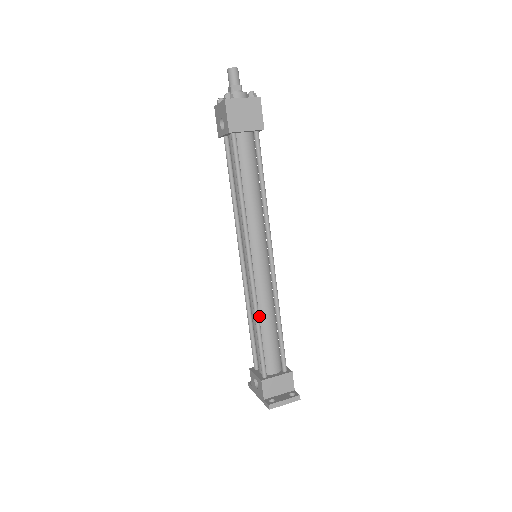
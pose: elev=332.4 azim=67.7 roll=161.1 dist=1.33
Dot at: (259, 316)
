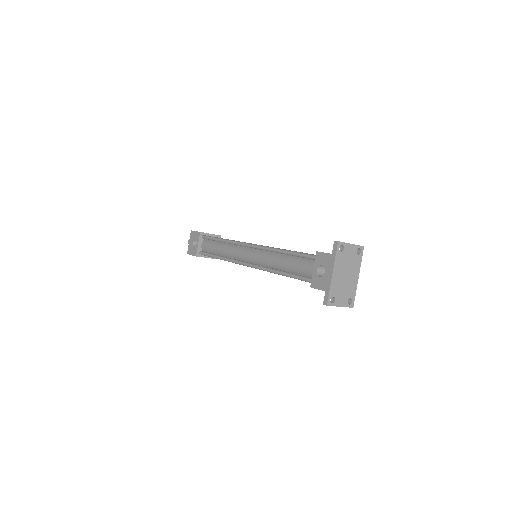
Dot at: occluded
